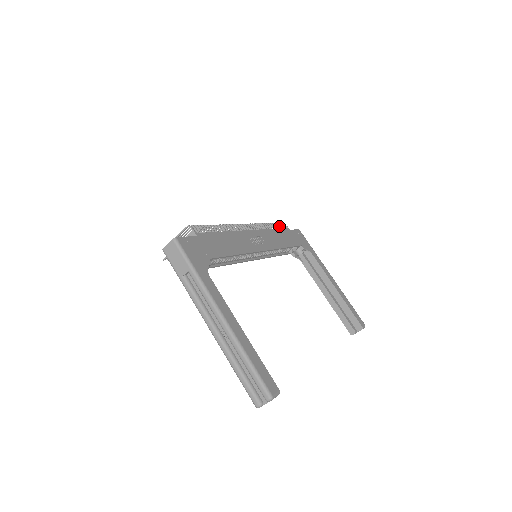
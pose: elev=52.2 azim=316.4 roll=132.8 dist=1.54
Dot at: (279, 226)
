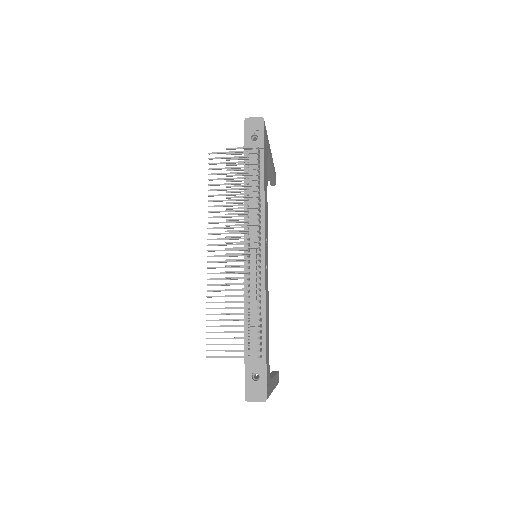
Dot at: (258, 156)
